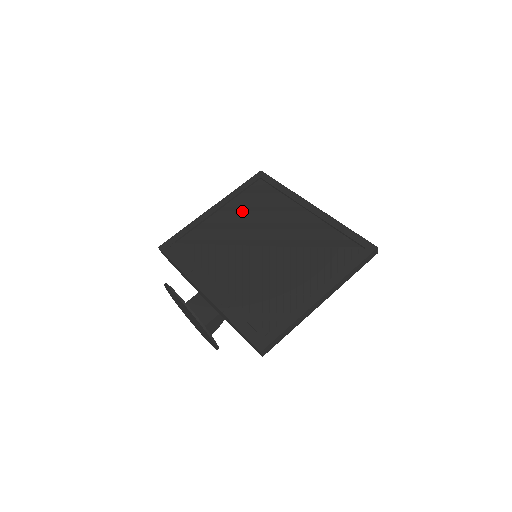
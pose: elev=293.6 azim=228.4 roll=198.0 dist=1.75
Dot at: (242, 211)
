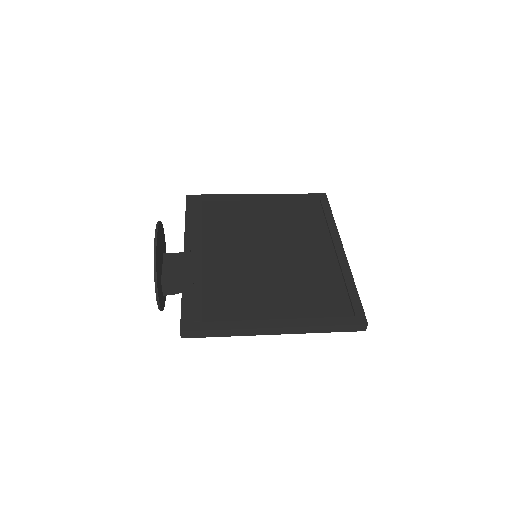
Dot at: (279, 213)
